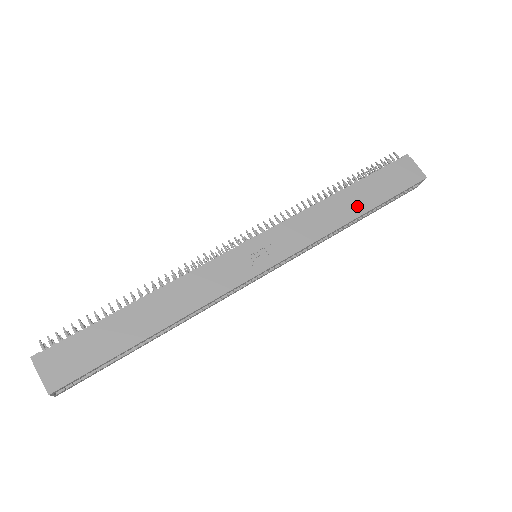
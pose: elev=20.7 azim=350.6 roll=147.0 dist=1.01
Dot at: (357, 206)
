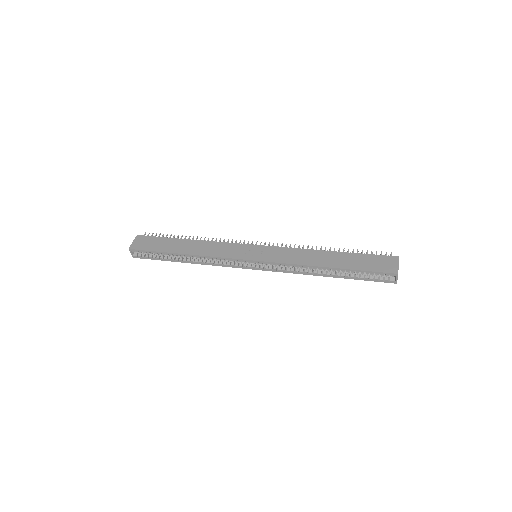
Dot at: (332, 262)
